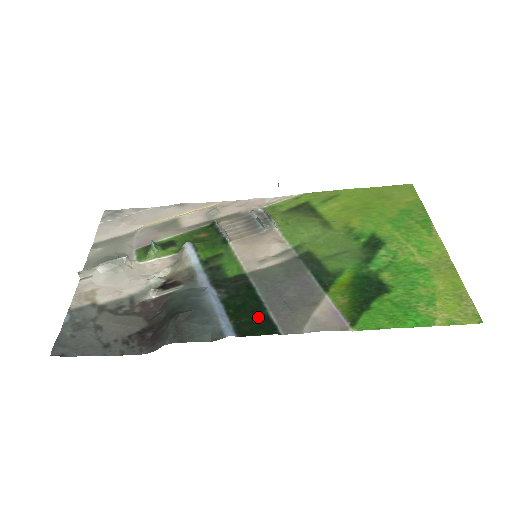
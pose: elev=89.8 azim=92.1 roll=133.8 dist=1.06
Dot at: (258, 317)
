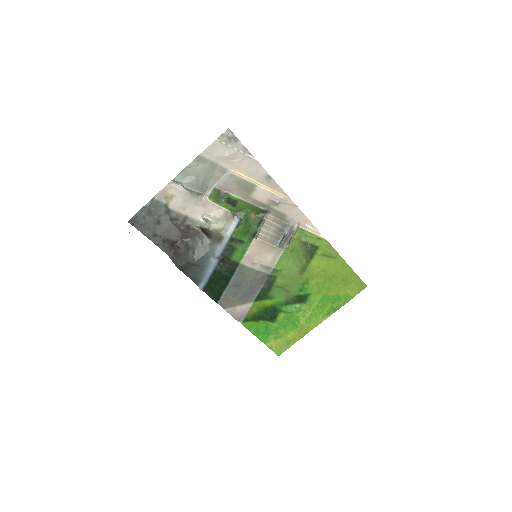
Dot at: (218, 290)
